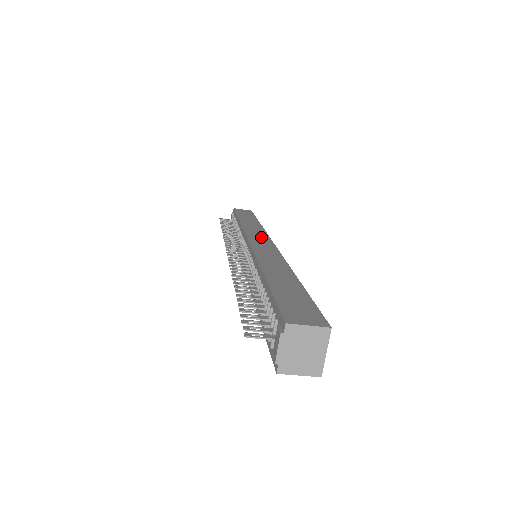
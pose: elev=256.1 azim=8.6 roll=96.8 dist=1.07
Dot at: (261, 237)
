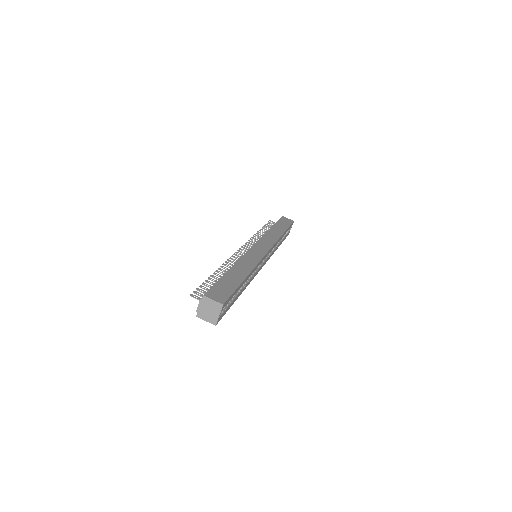
Dot at: (266, 245)
